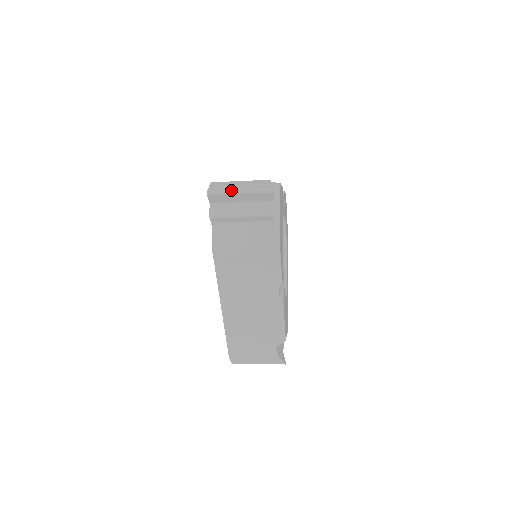
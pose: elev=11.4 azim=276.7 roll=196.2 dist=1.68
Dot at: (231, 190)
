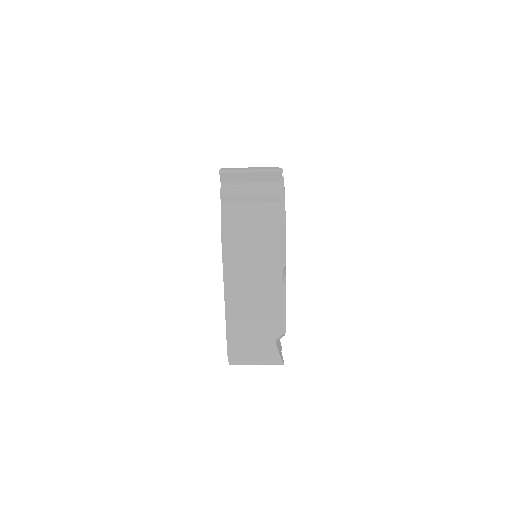
Dot at: (242, 169)
